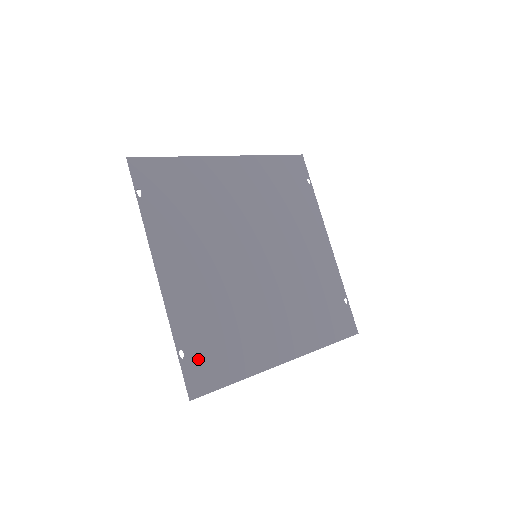
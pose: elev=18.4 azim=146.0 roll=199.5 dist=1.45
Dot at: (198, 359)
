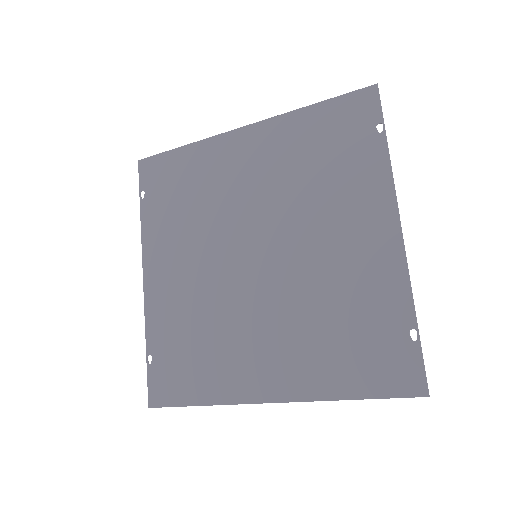
Dot at: (164, 369)
